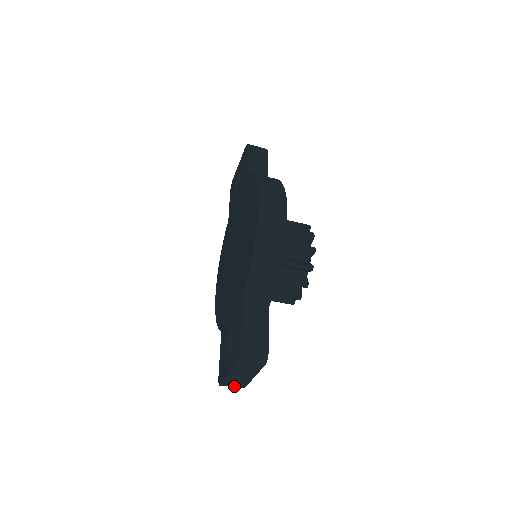
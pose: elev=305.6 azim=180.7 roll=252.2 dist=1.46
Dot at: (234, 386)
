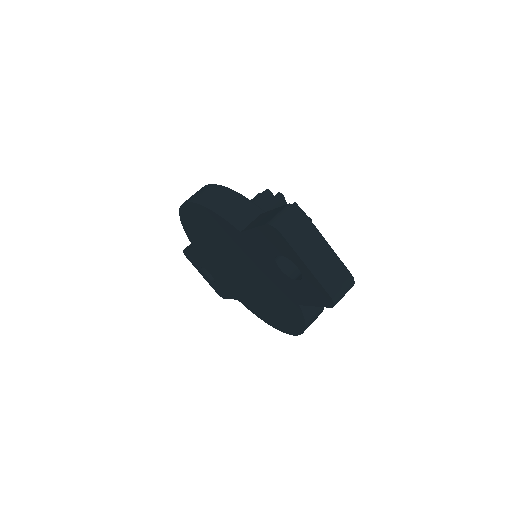
Dot at: (341, 284)
